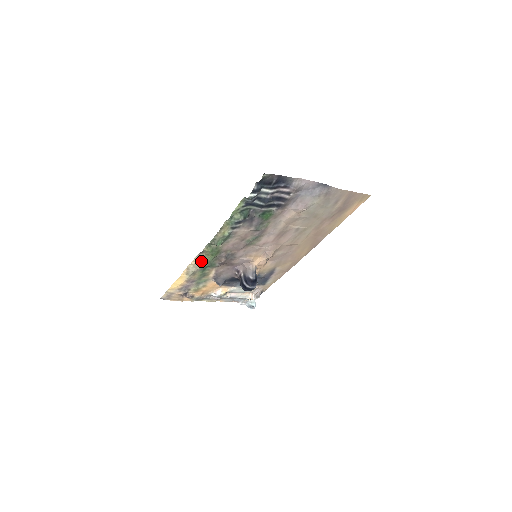
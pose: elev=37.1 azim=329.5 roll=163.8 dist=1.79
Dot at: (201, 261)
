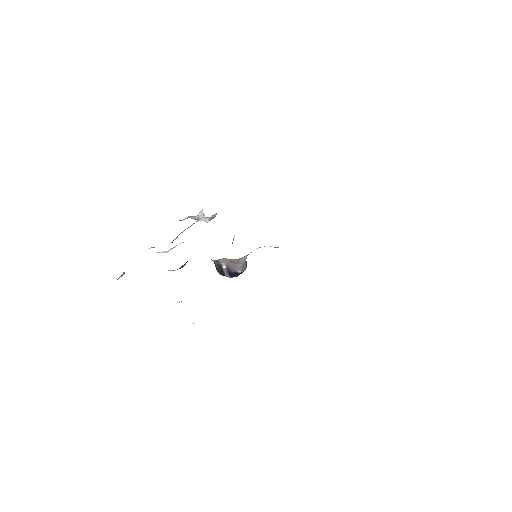
Dot at: occluded
